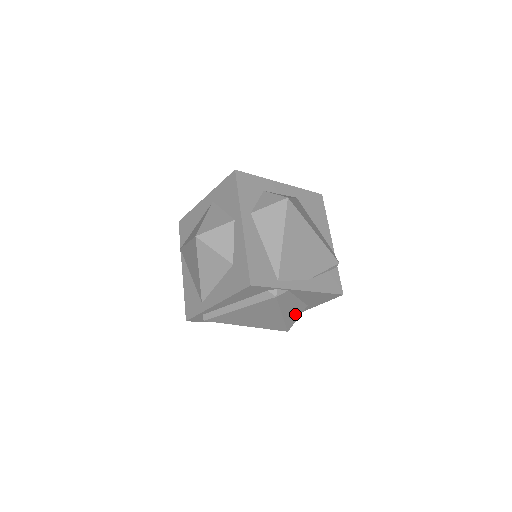
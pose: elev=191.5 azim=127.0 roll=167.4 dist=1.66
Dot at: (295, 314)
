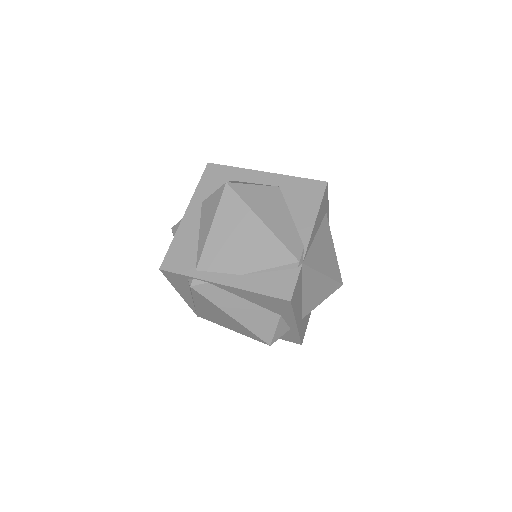
Dot at: (262, 322)
